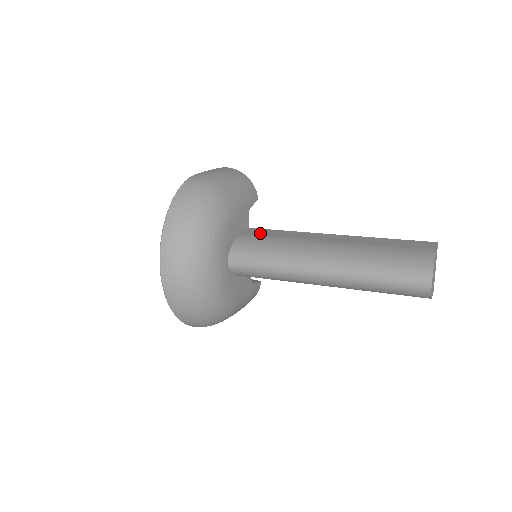
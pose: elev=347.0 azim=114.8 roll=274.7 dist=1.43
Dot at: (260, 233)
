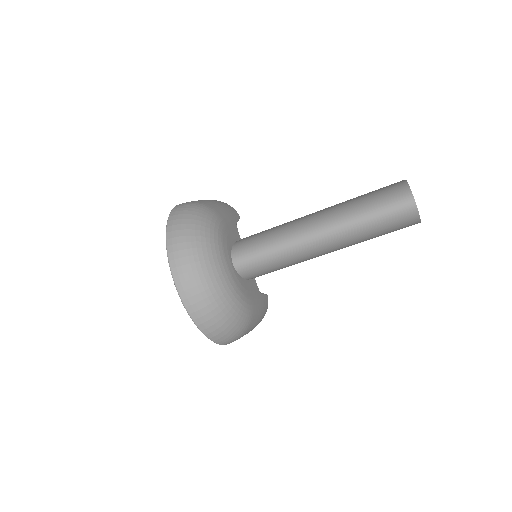
Dot at: occluded
